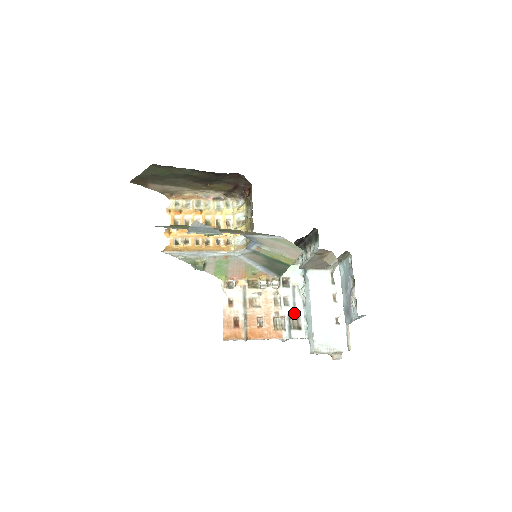
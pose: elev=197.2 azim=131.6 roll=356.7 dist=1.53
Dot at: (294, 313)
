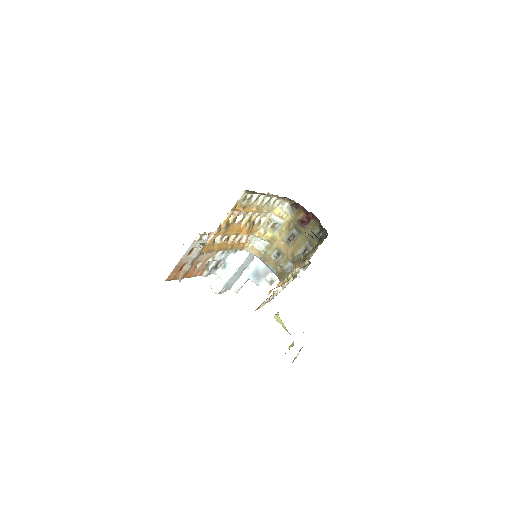
Dot at: (223, 258)
